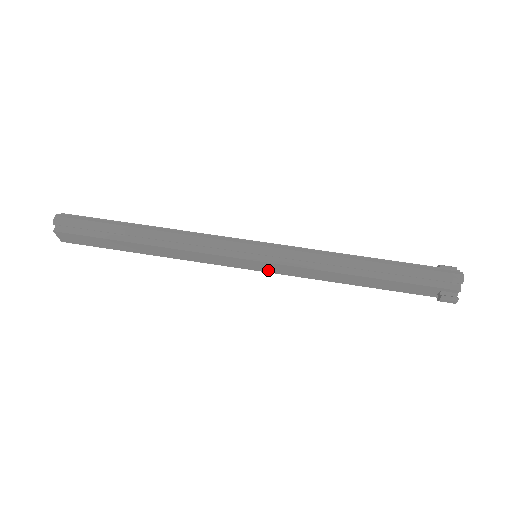
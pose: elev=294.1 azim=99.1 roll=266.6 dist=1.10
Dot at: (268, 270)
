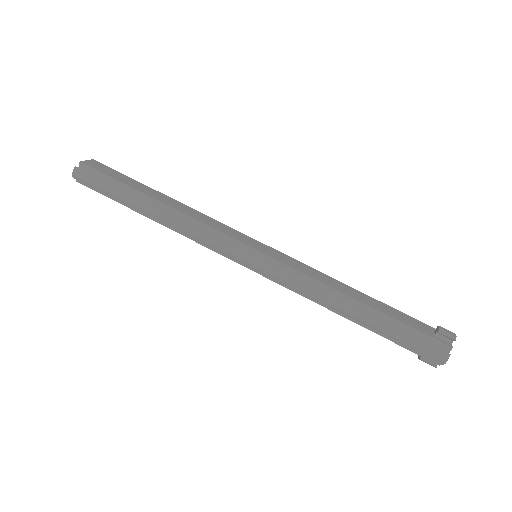
Dot at: occluded
